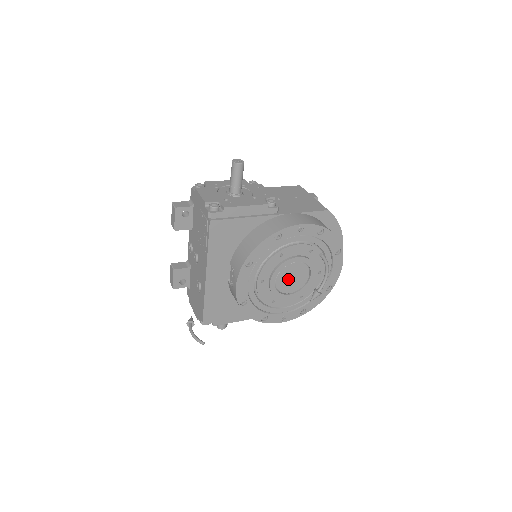
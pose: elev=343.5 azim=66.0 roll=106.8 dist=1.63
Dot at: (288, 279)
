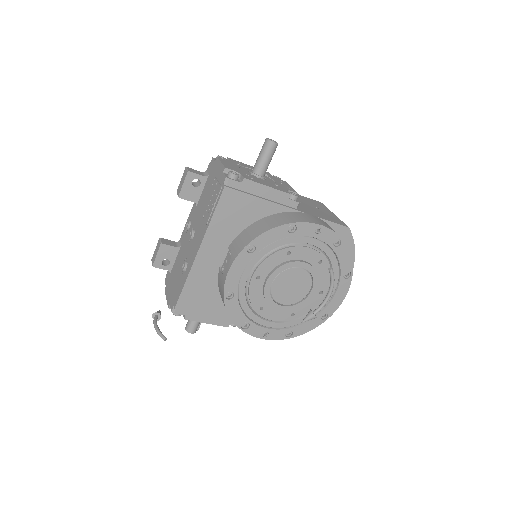
Dot at: (286, 286)
